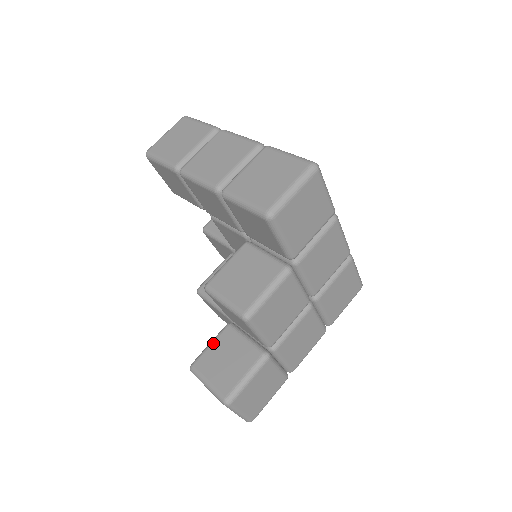
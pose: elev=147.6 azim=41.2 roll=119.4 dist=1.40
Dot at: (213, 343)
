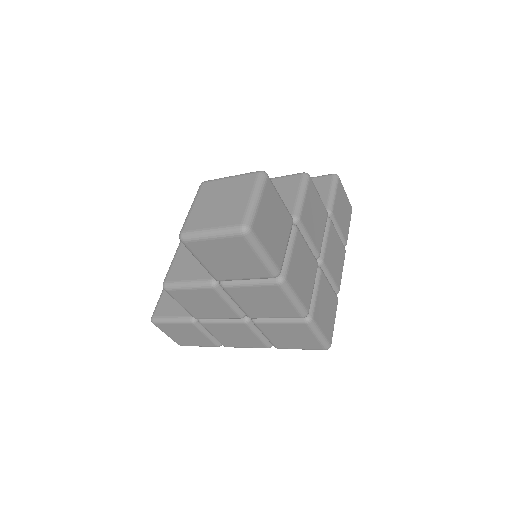
Dot at: occluded
